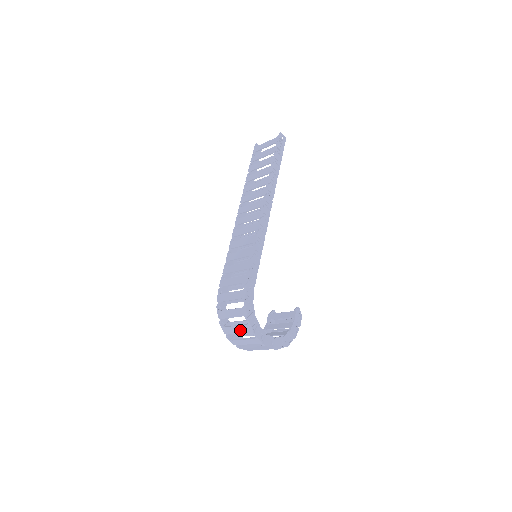
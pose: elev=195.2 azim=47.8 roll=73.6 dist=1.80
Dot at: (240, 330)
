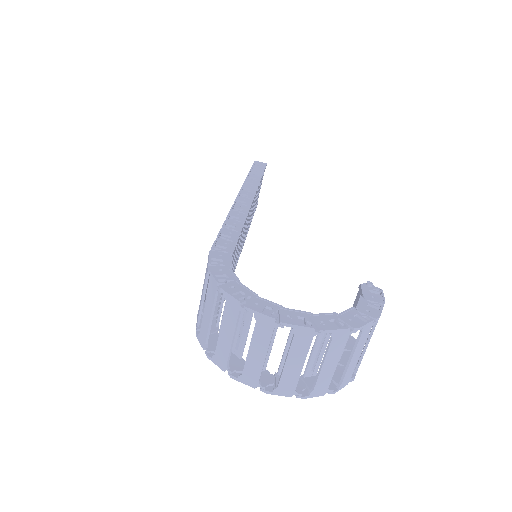
Dot at: (229, 328)
